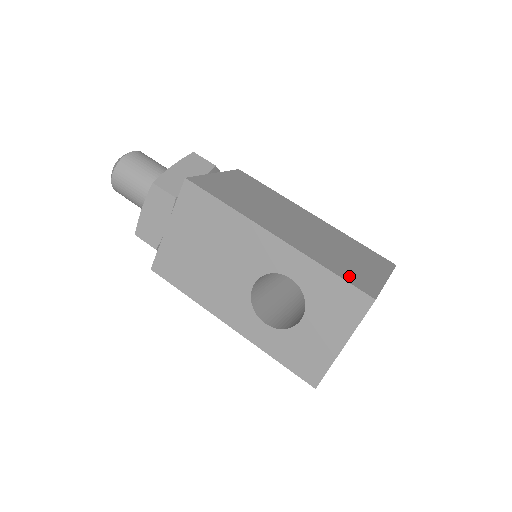
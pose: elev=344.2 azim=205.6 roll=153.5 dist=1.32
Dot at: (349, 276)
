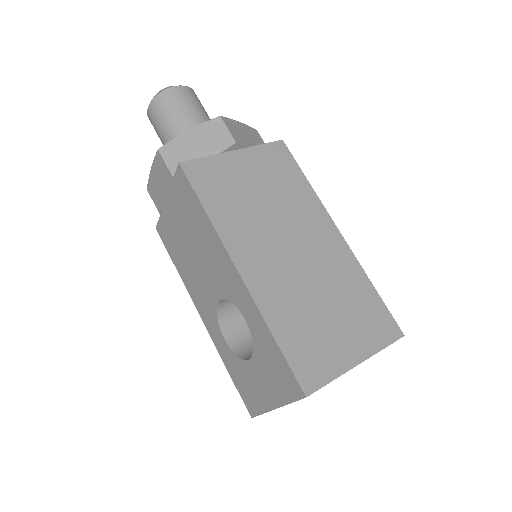
Dot at: (298, 352)
